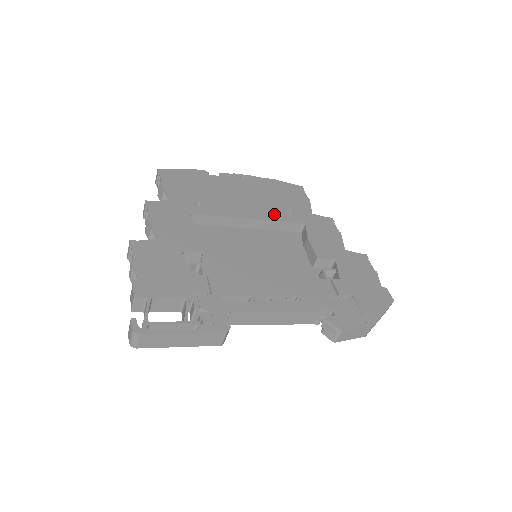
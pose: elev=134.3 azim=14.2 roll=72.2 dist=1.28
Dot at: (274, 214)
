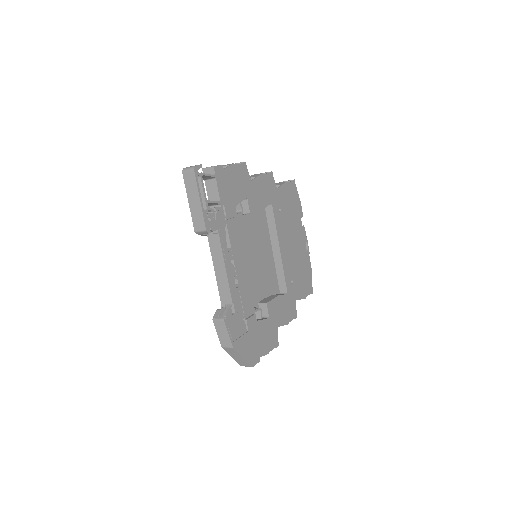
Dot at: (288, 268)
